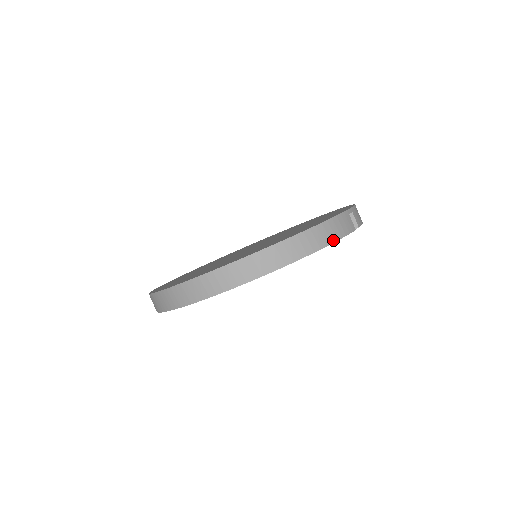
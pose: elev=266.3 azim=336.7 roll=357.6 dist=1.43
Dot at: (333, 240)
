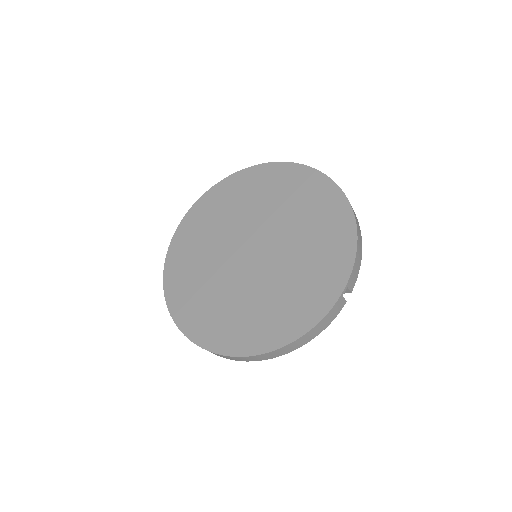
Dot at: (321, 331)
